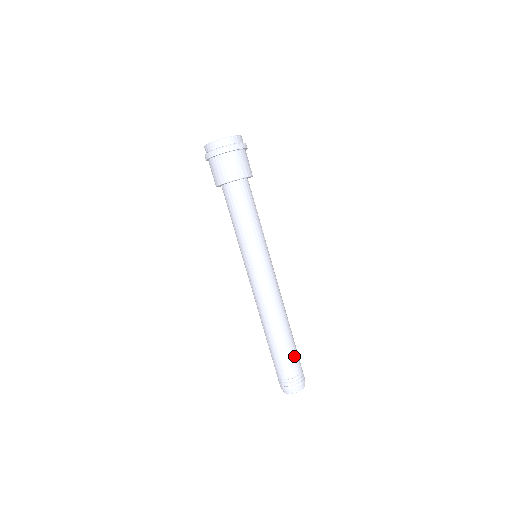
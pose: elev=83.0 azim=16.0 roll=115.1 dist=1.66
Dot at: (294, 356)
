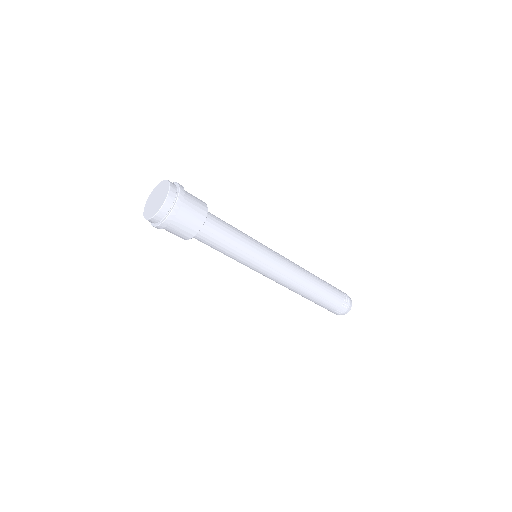
Dot at: (334, 292)
